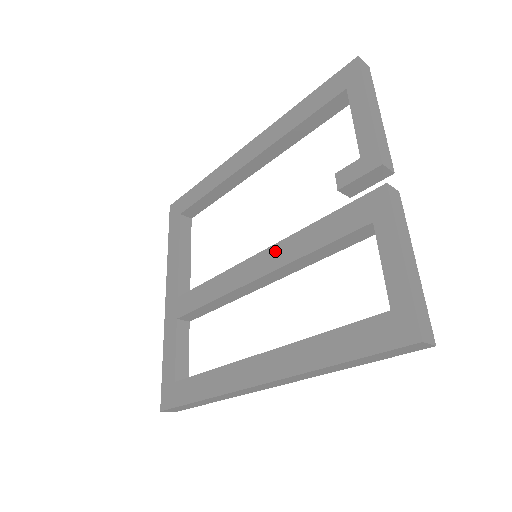
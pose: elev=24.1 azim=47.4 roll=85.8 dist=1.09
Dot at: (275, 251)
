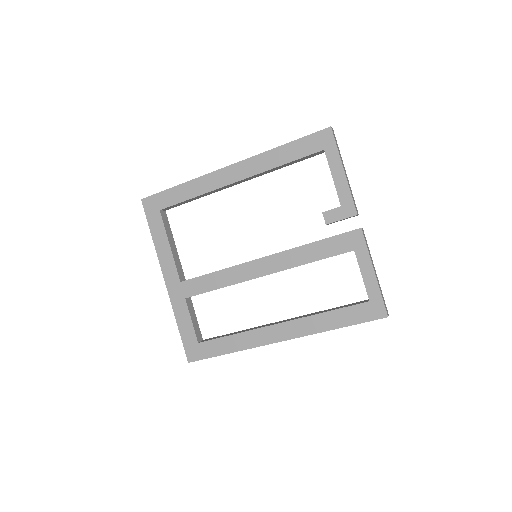
Dot at: (279, 258)
